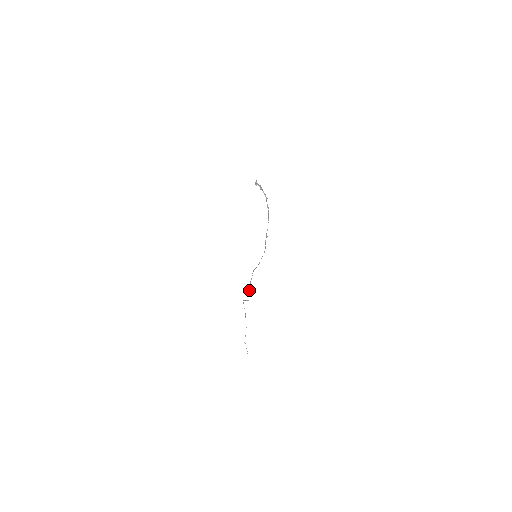
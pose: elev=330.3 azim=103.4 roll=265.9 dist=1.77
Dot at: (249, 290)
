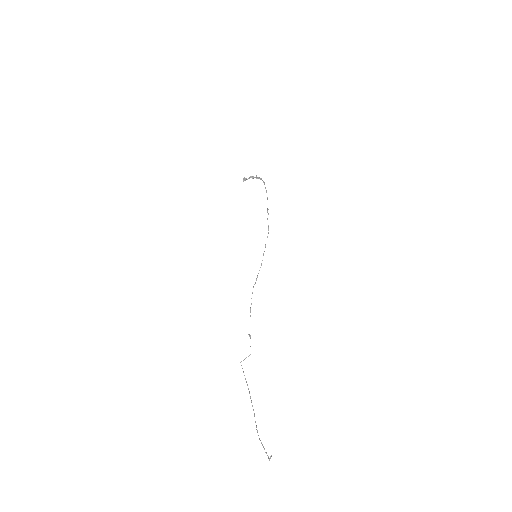
Dot at: occluded
